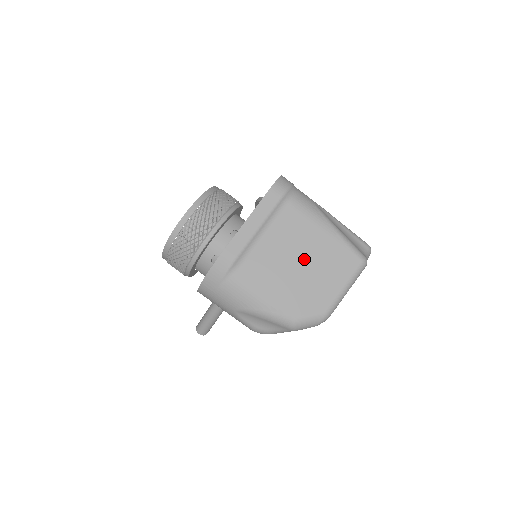
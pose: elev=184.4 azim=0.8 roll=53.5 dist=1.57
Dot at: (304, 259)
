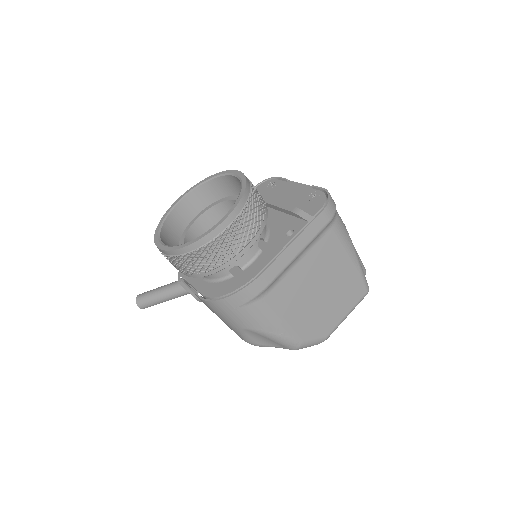
Dot at: (326, 286)
